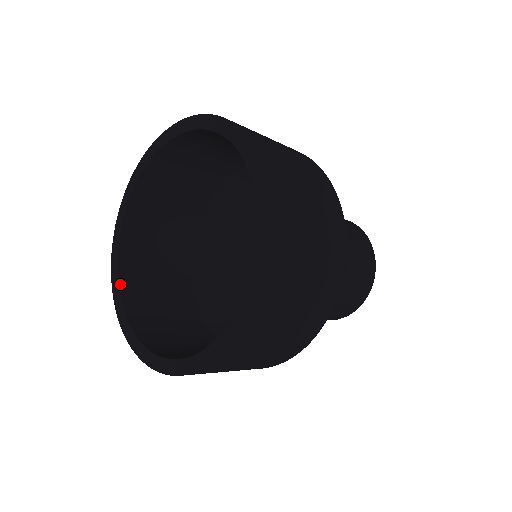
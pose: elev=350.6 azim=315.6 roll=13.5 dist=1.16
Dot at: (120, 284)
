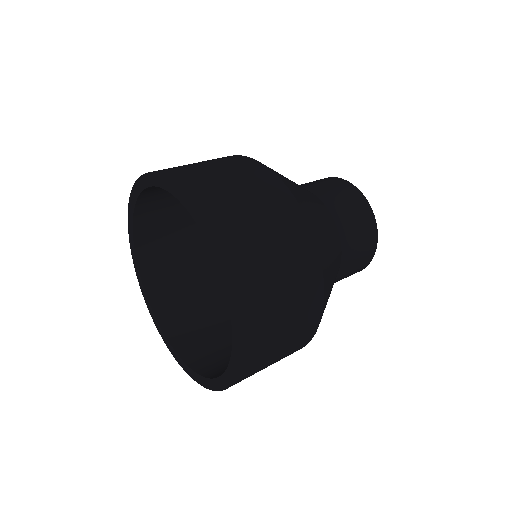
Dot at: (155, 312)
